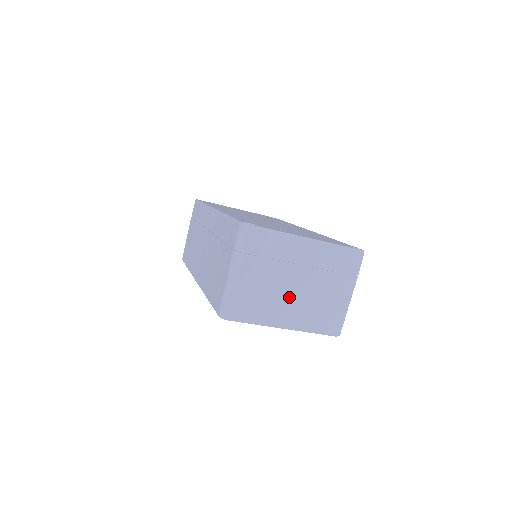
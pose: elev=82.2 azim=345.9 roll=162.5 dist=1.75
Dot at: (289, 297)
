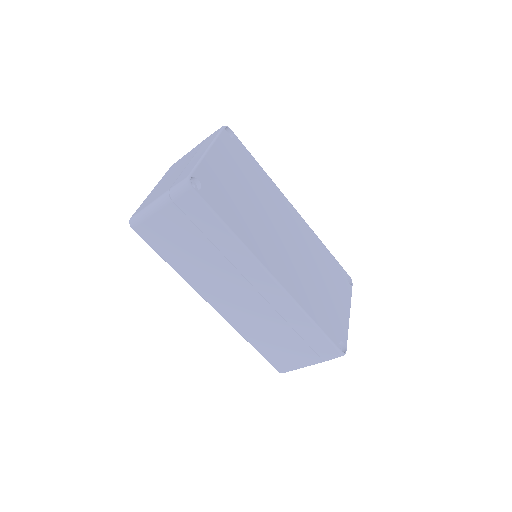
Dot at: occluded
